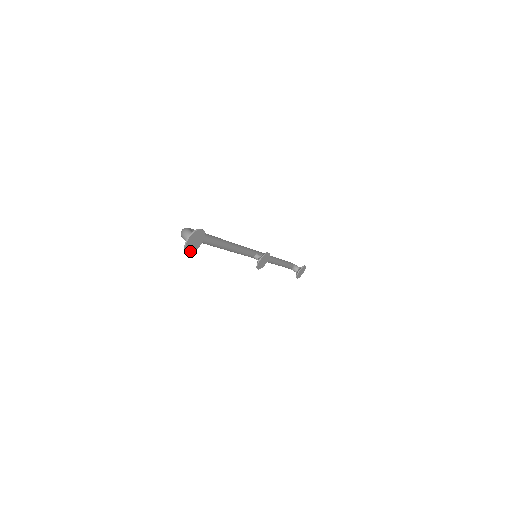
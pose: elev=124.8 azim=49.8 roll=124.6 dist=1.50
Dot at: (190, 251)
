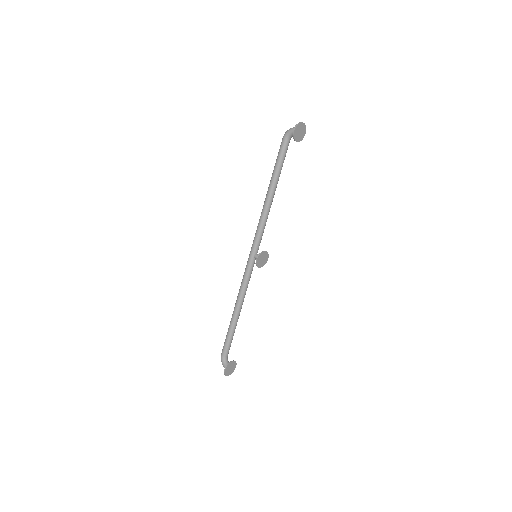
Dot at: (295, 132)
